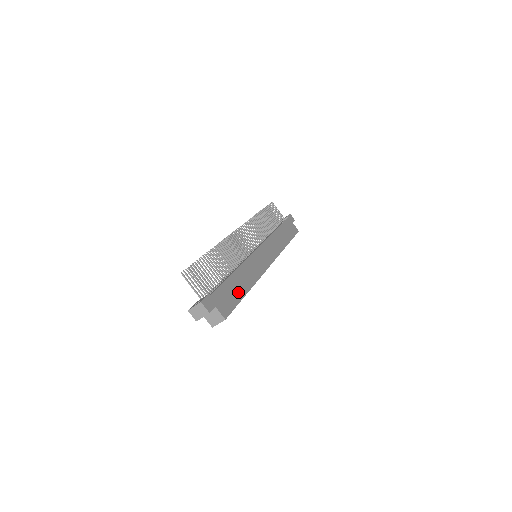
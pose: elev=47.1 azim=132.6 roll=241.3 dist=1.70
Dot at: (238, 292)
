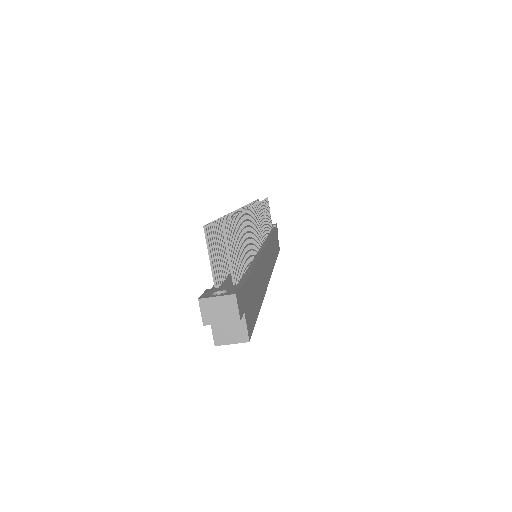
Dot at: (256, 300)
